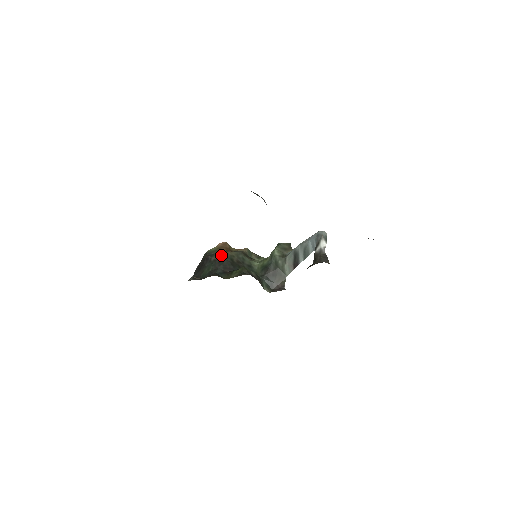
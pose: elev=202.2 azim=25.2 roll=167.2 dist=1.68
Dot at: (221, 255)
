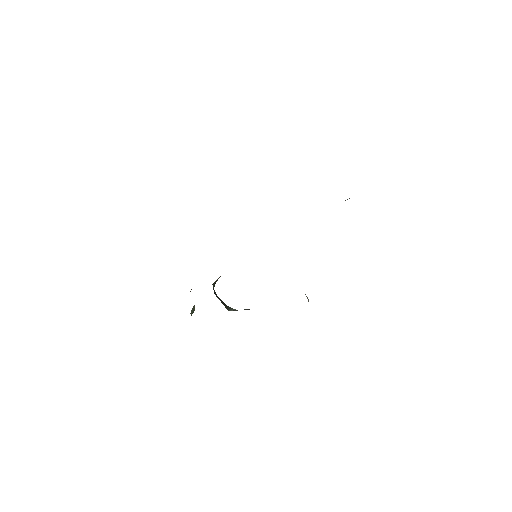
Dot at: occluded
